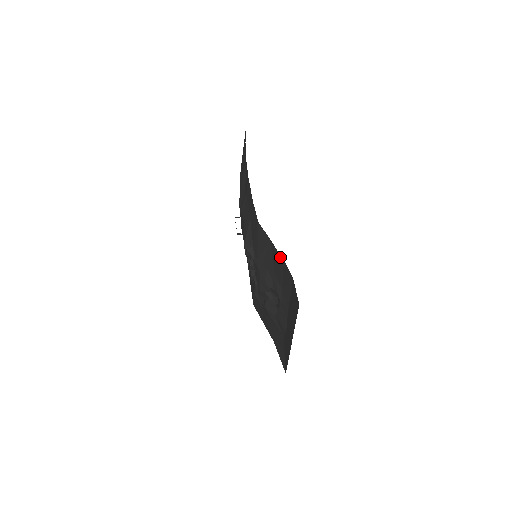
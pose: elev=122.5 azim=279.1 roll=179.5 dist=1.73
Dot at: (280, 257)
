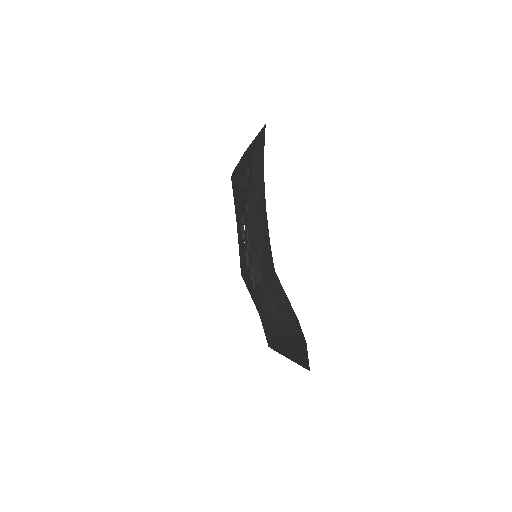
Dot at: (295, 315)
